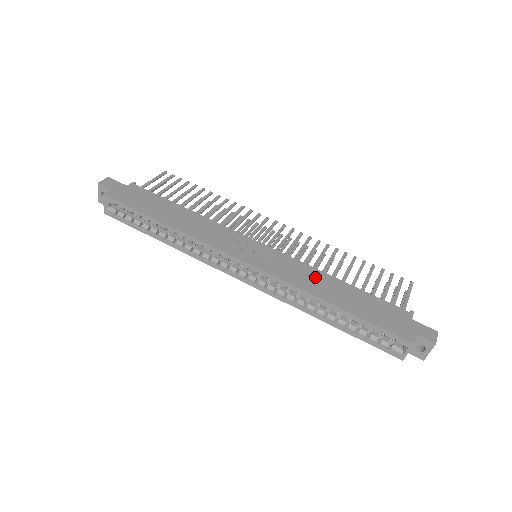
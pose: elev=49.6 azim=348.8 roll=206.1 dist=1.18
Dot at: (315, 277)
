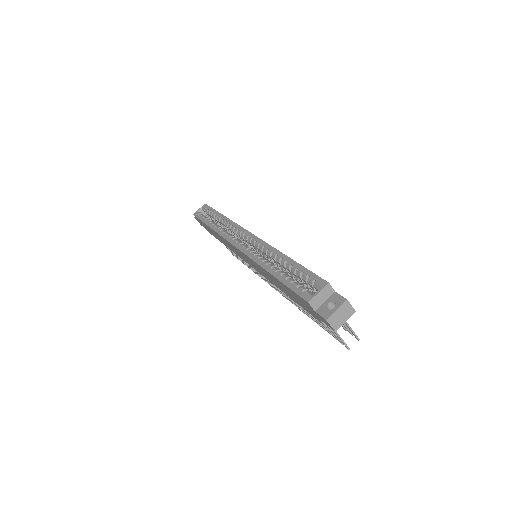
Dot at: occluded
